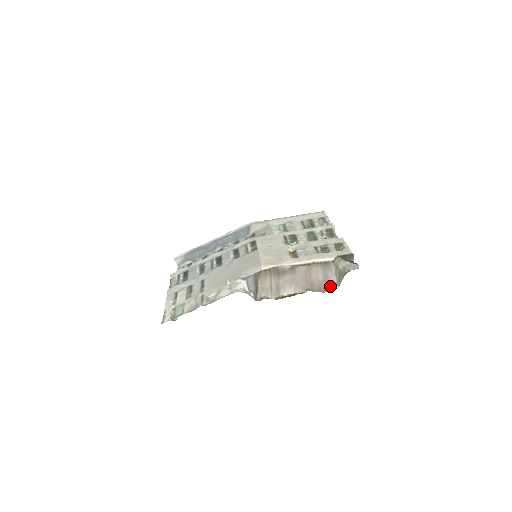
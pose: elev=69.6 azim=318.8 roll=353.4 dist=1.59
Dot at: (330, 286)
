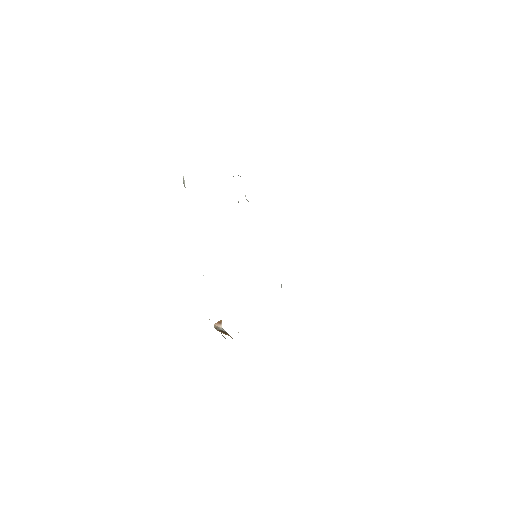
Dot at: occluded
